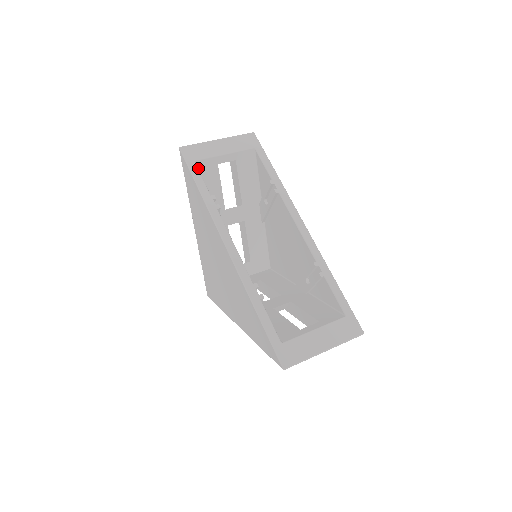
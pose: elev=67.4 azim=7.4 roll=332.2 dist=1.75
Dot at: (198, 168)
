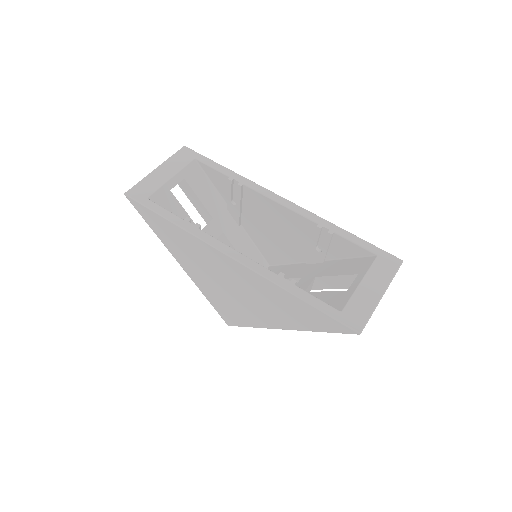
Dot at: occluded
